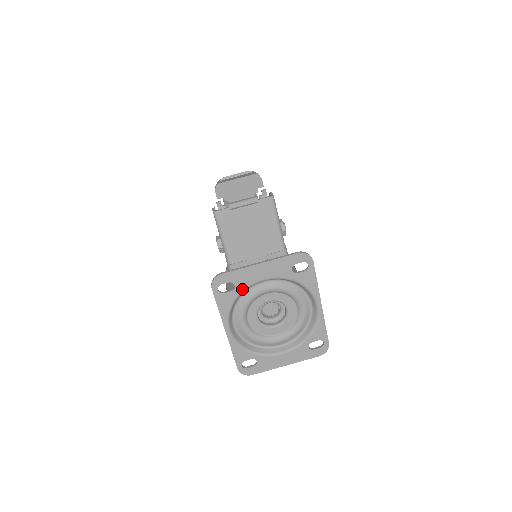
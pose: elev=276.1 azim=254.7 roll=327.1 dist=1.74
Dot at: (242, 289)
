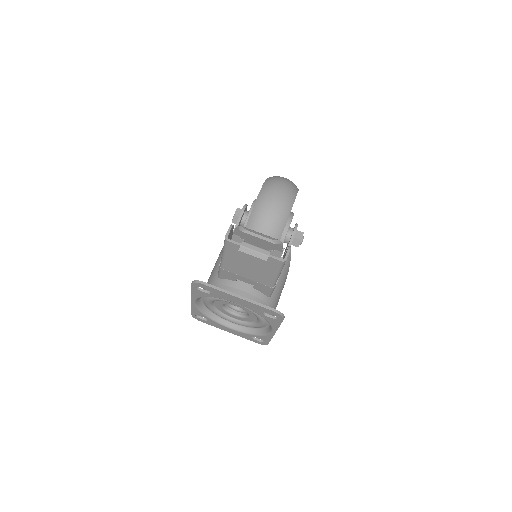
Dot at: (216, 297)
